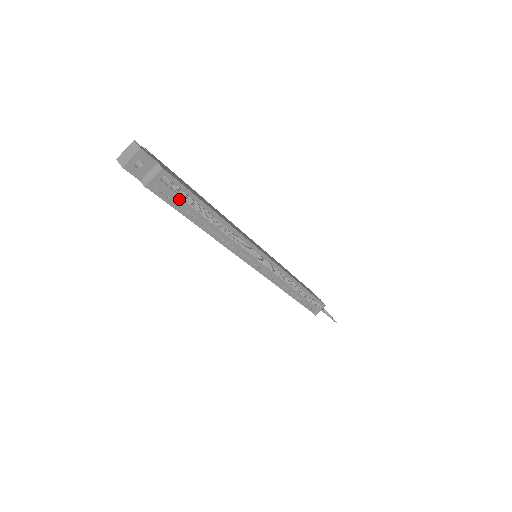
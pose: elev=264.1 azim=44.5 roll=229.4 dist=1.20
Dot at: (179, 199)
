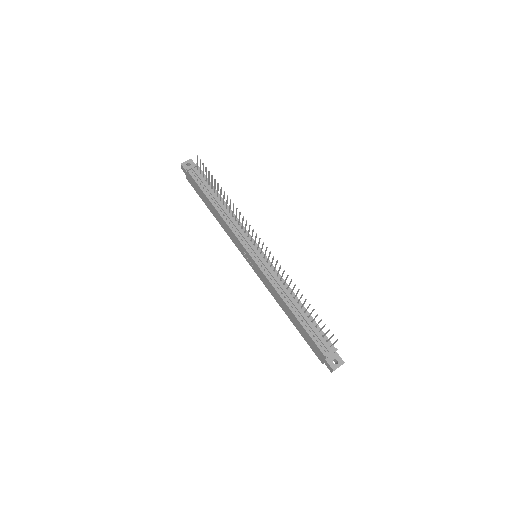
Dot at: (202, 181)
